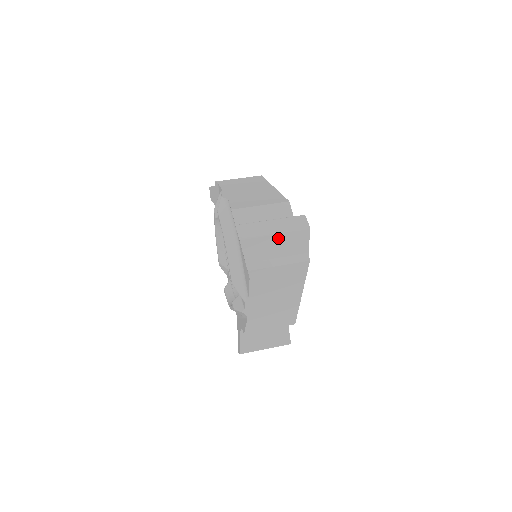
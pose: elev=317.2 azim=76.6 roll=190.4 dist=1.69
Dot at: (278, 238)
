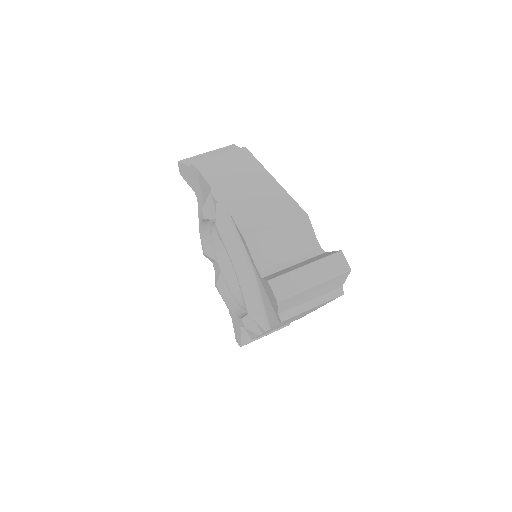
Dot at: (317, 287)
